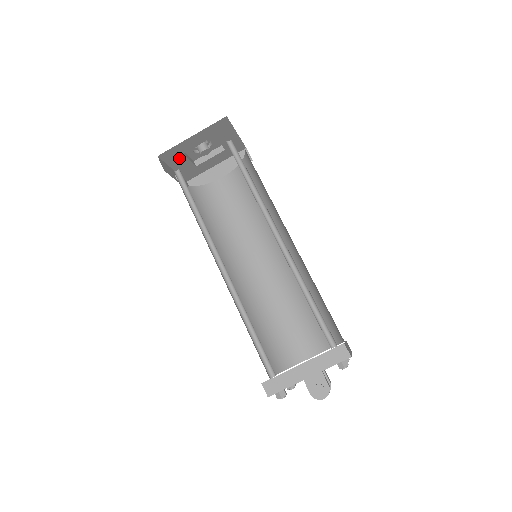
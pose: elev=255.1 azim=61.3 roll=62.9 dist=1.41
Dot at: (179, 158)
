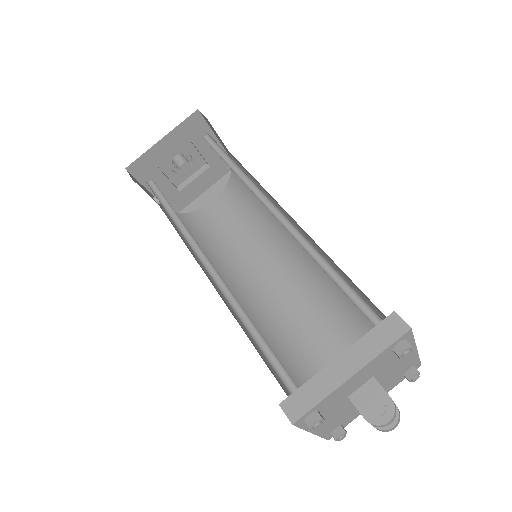
Dot at: (154, 175)
